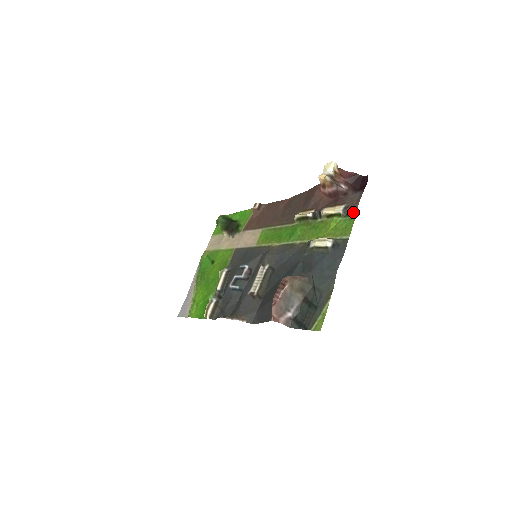
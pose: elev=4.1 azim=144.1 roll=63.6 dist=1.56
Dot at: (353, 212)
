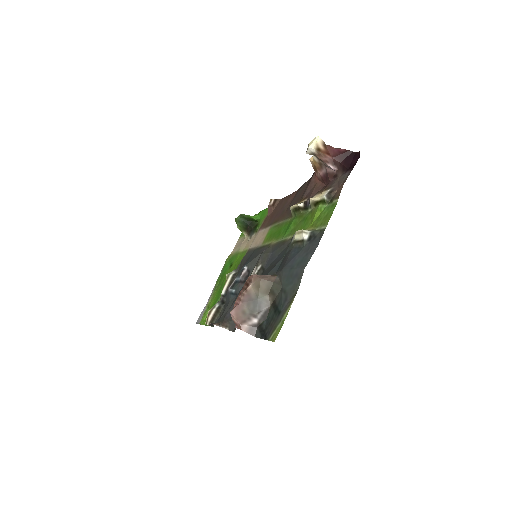
Dot at: (336, 196)
